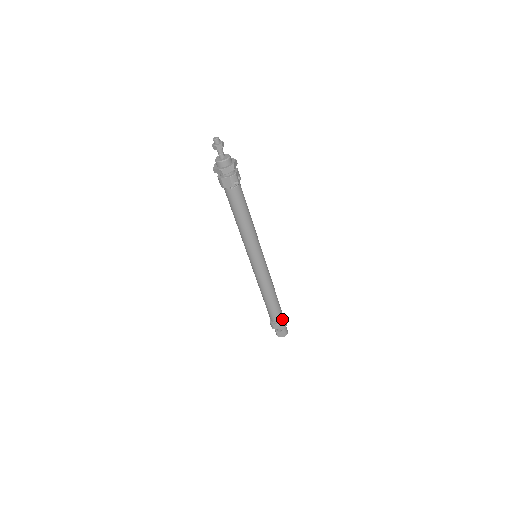
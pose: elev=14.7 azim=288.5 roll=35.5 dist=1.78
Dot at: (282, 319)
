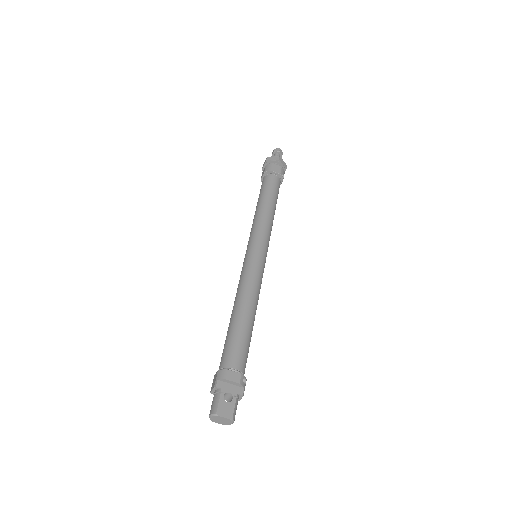
Dot at: occluded
